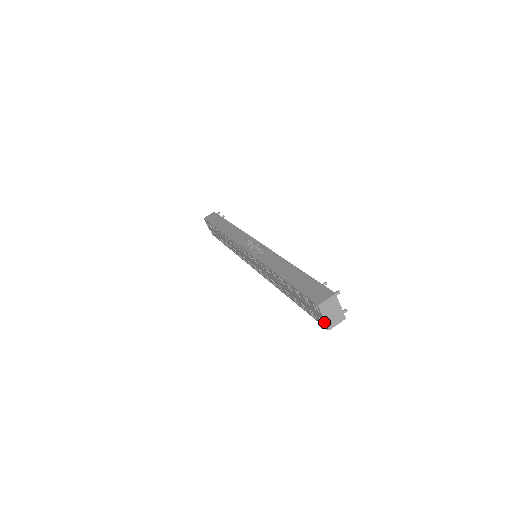
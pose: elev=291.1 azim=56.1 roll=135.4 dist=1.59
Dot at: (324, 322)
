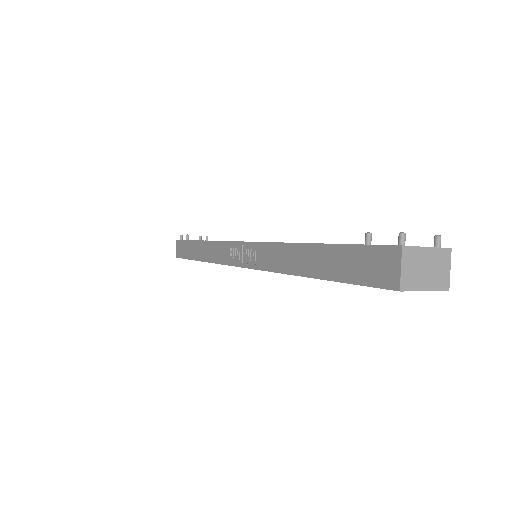
Dot at: occluded
